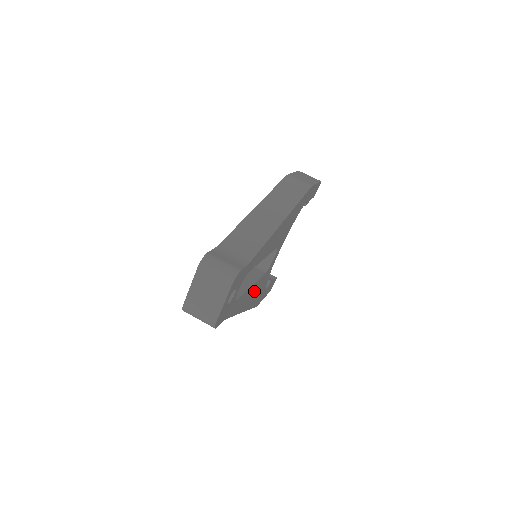
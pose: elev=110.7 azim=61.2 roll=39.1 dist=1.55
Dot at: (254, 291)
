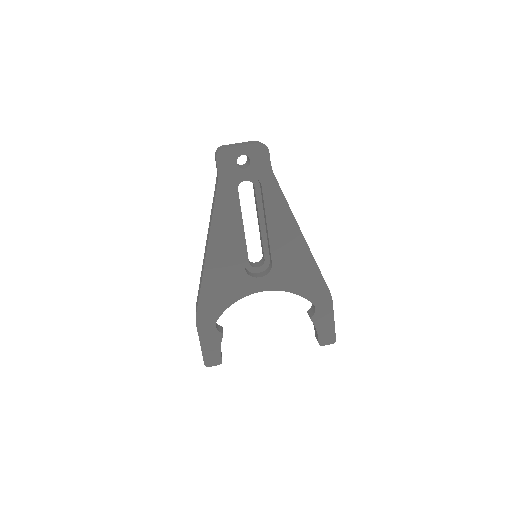
Dot at: (228, 258)
